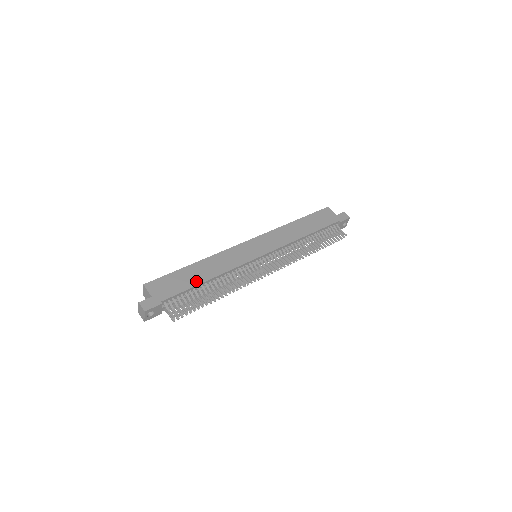
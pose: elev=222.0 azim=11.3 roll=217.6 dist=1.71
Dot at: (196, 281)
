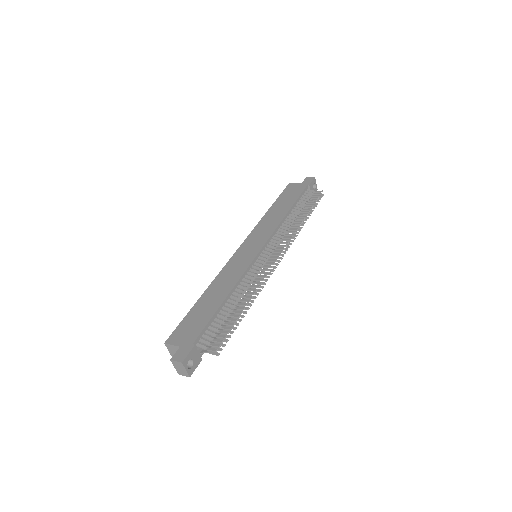
Dot at: (214, 307)
